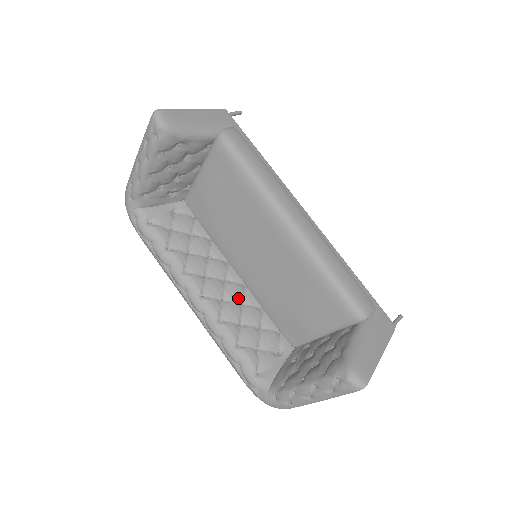
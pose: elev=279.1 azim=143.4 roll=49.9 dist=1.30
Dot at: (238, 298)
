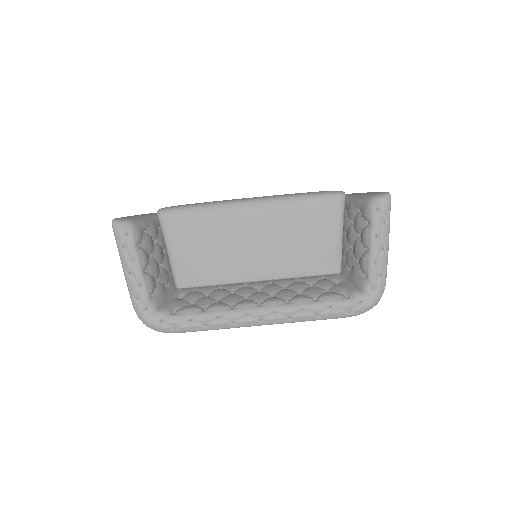
Dot at: (278, 288)
